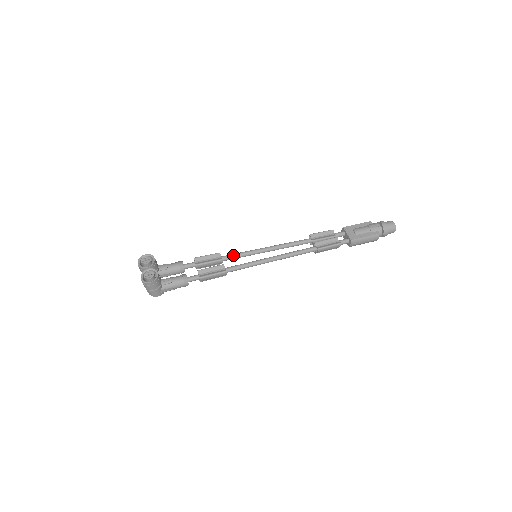
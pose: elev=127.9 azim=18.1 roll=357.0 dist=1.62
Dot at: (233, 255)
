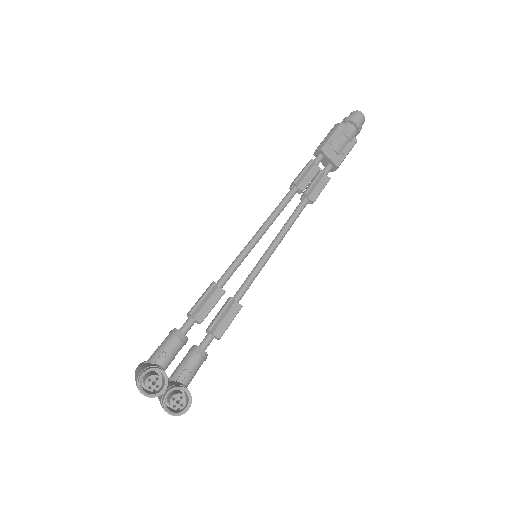
Dot at: (230, 273)
